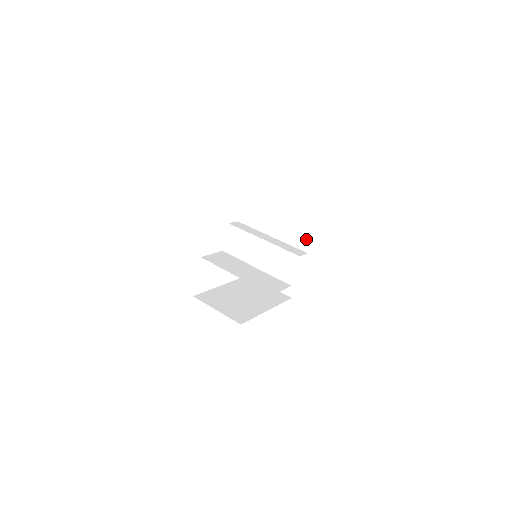
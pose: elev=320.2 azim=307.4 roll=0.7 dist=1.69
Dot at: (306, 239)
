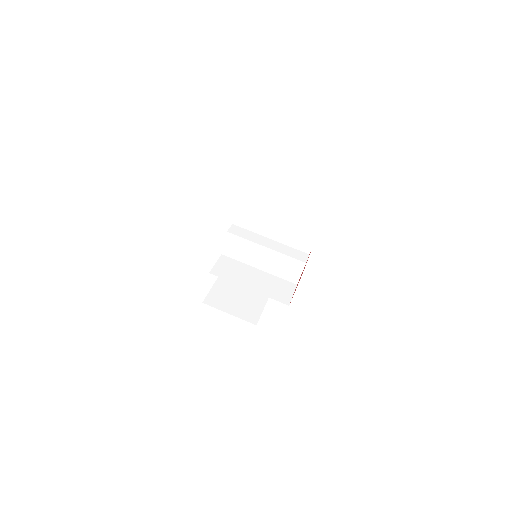
Dot at: occluded
